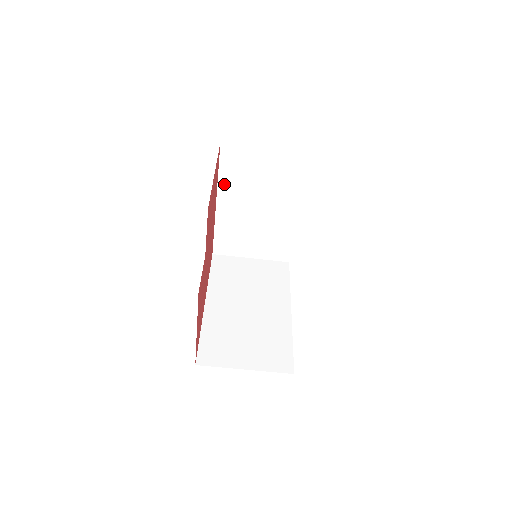
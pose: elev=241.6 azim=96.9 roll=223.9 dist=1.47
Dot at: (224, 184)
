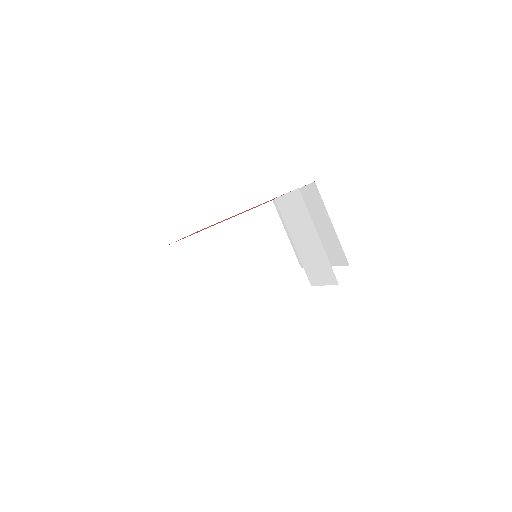
Dot at: (242, 219)
